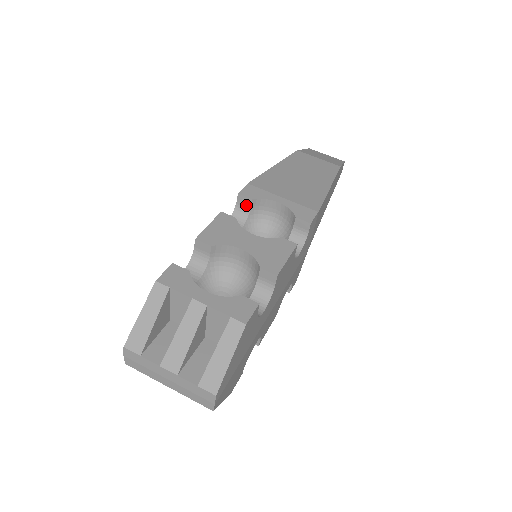
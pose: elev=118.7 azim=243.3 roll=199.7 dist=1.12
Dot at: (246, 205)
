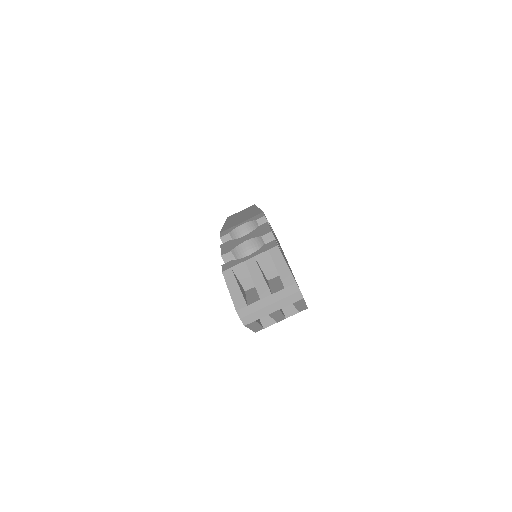
Dot at: (228, 240)
